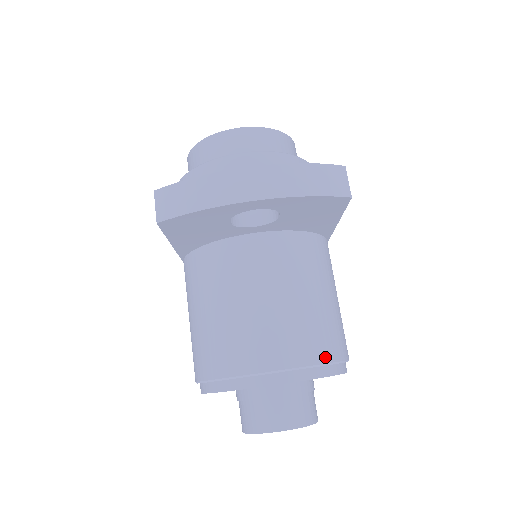
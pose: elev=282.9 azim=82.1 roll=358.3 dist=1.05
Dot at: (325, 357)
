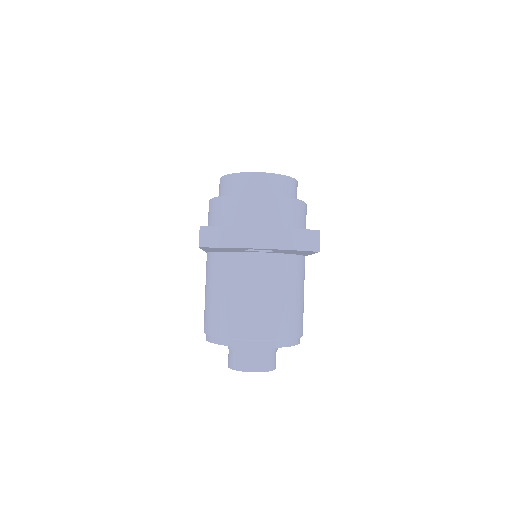
Dot at: (286, 336)
